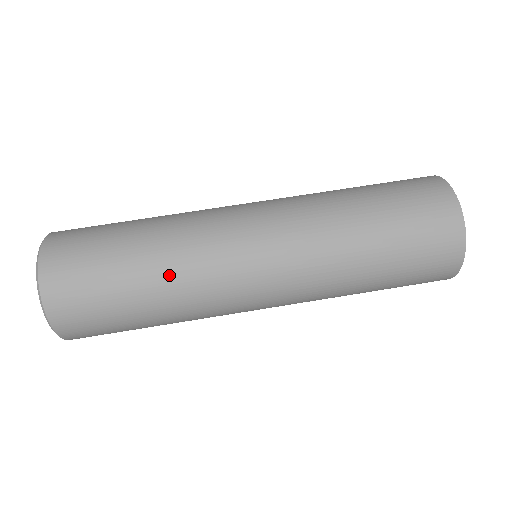
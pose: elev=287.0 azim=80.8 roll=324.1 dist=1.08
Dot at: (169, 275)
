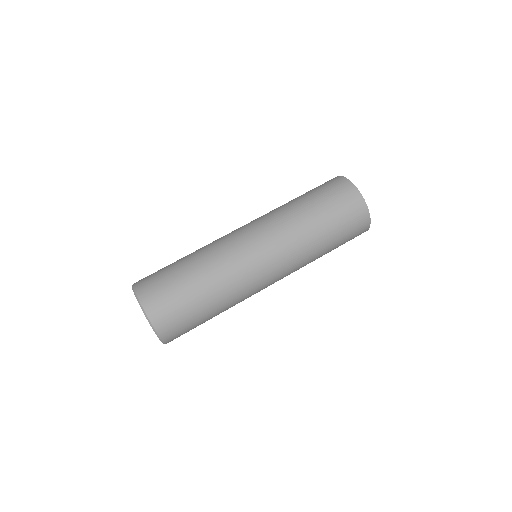
Dot at: (225, 298)
